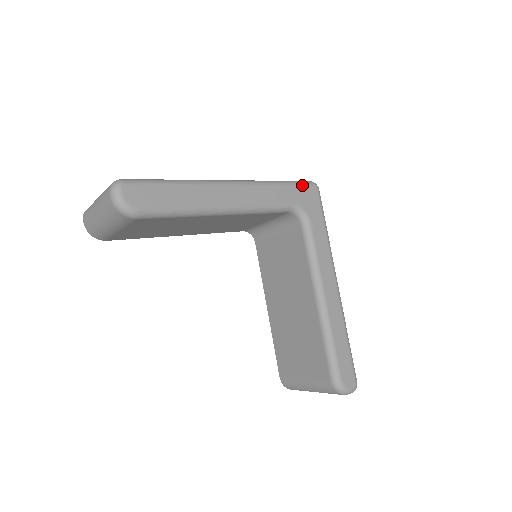
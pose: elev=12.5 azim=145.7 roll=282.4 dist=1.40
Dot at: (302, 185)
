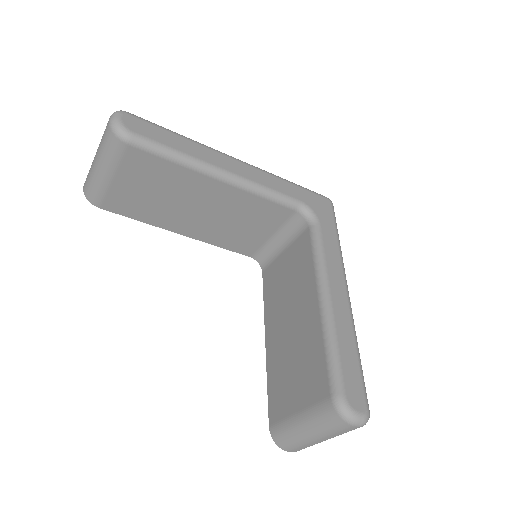
Dot at: (314, 193)
